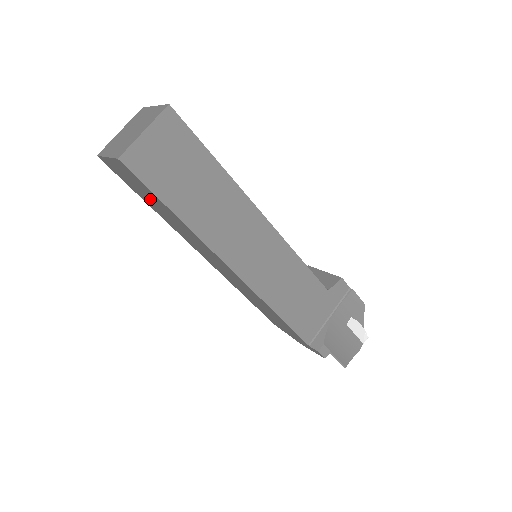
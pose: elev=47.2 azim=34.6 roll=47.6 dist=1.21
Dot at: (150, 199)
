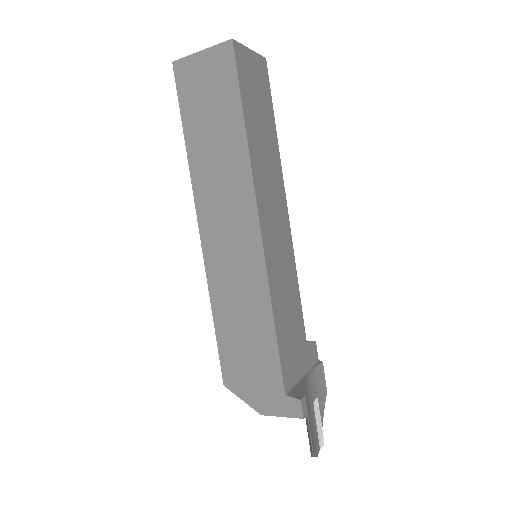
Dot at: (210, 114)
